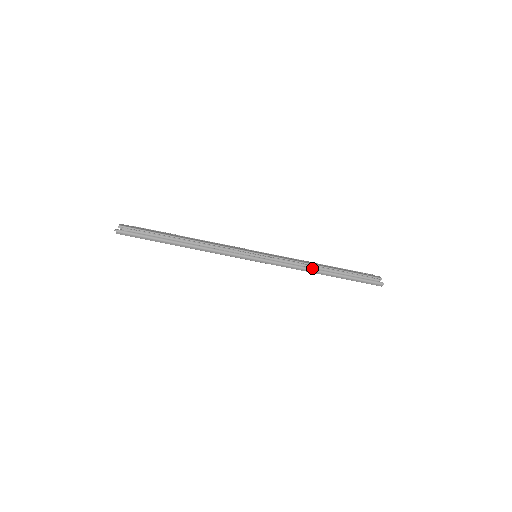
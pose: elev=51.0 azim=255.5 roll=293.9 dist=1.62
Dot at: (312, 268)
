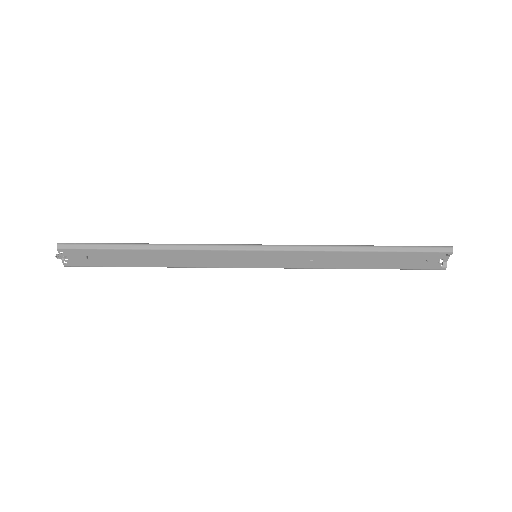
Dot at: (338, 245)
